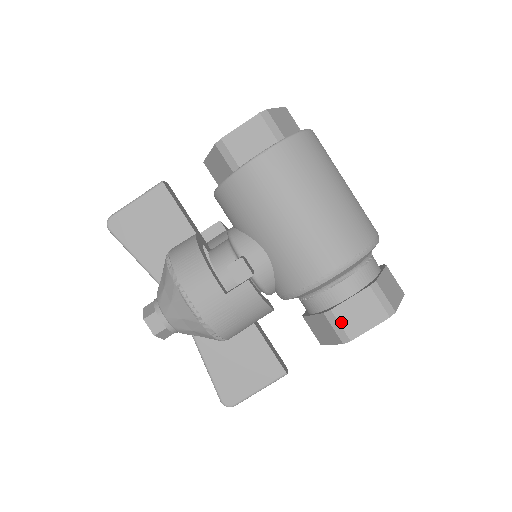
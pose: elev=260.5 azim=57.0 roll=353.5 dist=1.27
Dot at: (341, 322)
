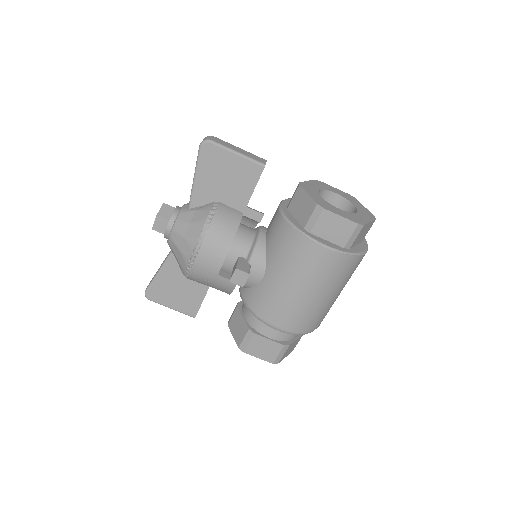
Dot at: (251, 342)
